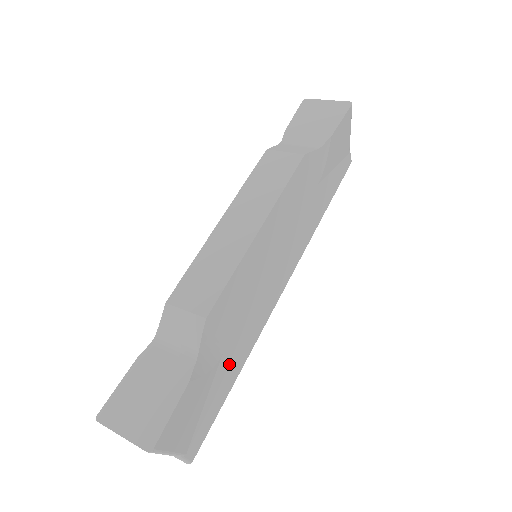
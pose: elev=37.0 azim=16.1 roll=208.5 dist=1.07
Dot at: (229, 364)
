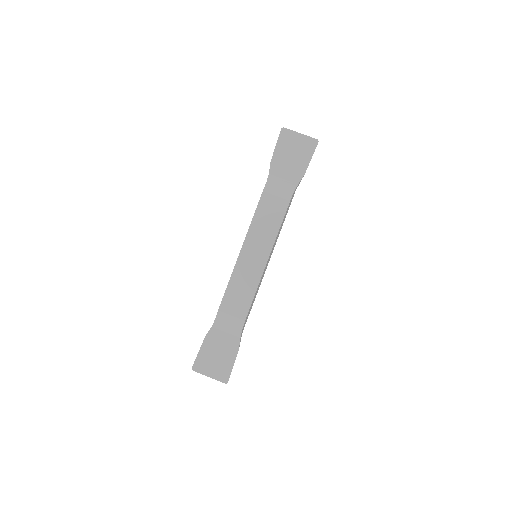
Dot at: (246, 320)
